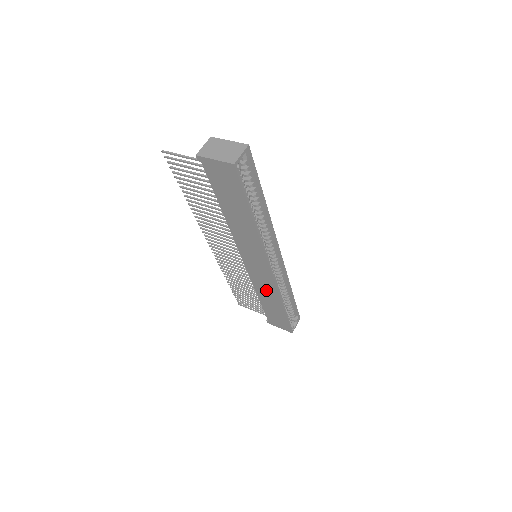
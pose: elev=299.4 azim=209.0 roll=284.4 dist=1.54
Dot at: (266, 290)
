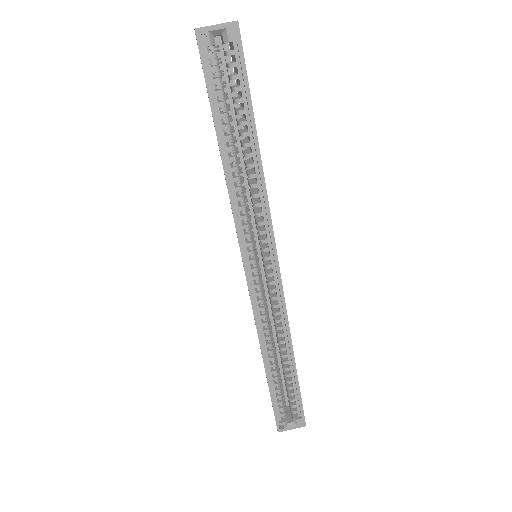
Dot at: occluded
